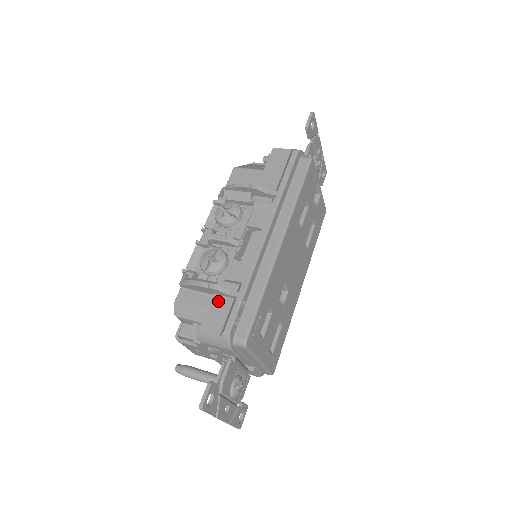
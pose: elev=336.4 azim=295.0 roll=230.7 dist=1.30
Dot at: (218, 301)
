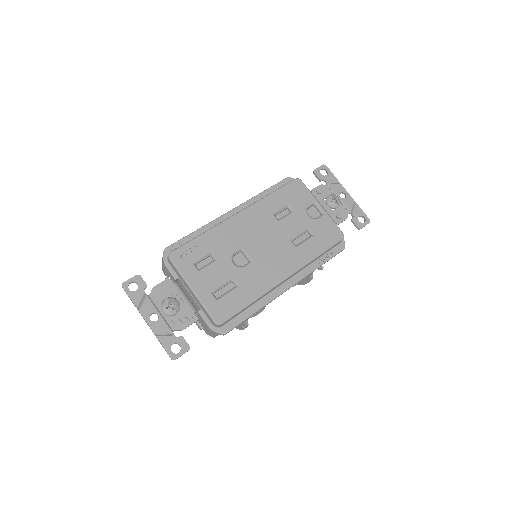
Dot at: occluded
